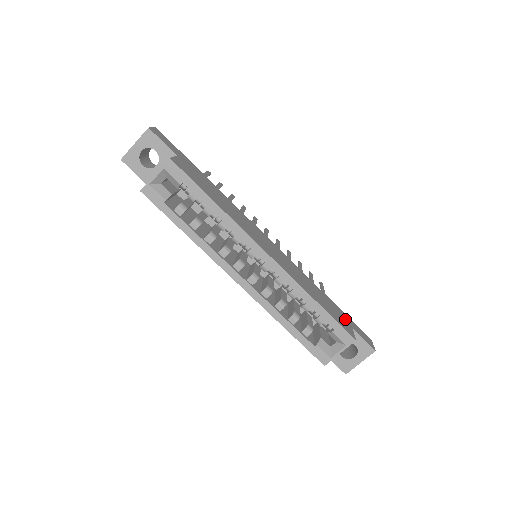
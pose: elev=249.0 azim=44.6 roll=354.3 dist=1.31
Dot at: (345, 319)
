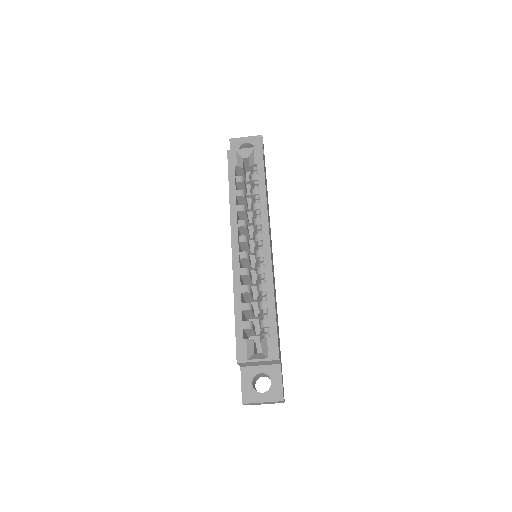
Dot at: occluded
